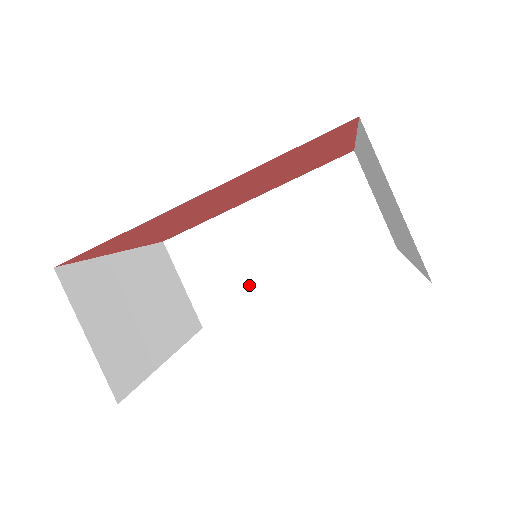
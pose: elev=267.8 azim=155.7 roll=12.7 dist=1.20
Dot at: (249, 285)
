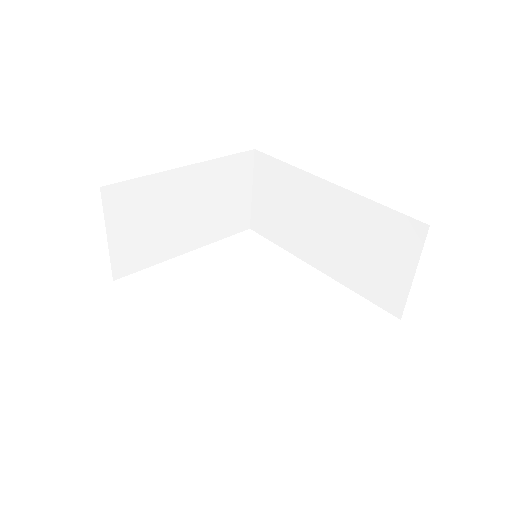
Dot at: (290, 235)
